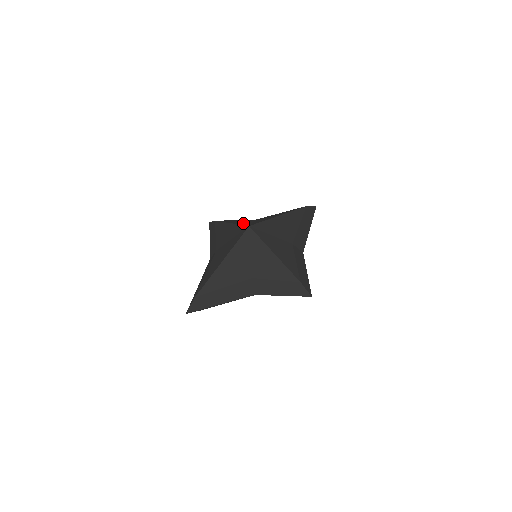
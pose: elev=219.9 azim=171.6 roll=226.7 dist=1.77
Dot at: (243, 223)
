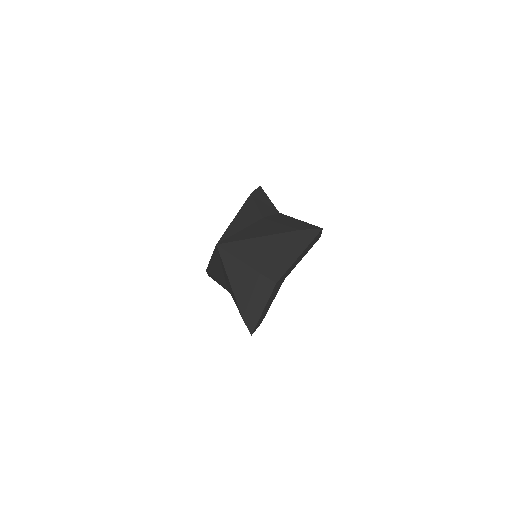
Dot at: (233, 228)
